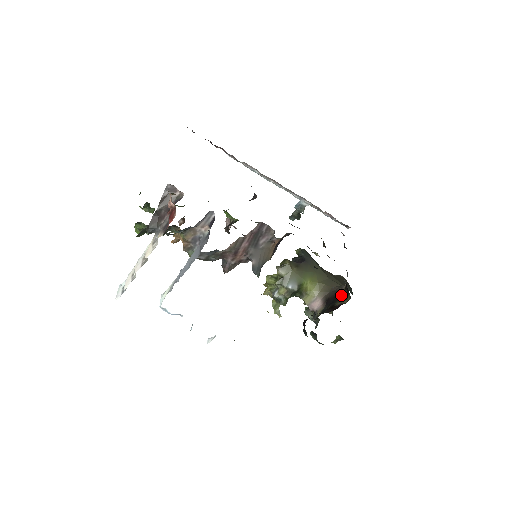
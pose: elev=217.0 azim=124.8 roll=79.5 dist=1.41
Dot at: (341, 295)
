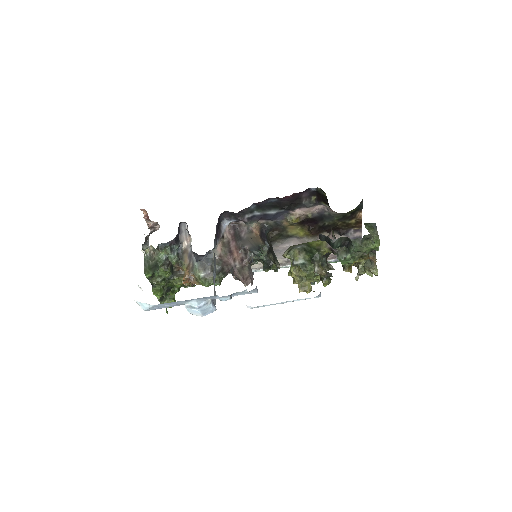
Dot at: occluded
